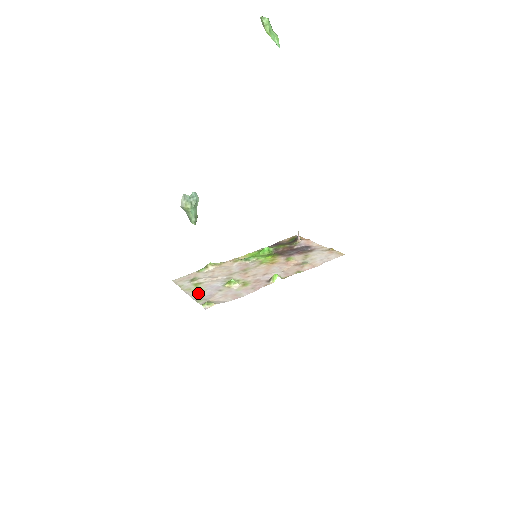
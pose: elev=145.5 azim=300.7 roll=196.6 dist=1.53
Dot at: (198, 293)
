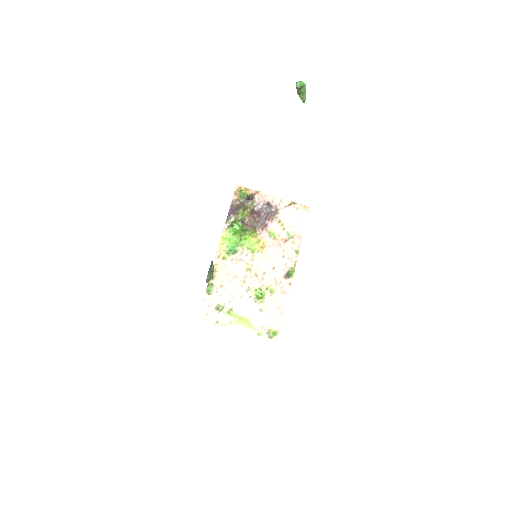
Dot at: (246, 324)
